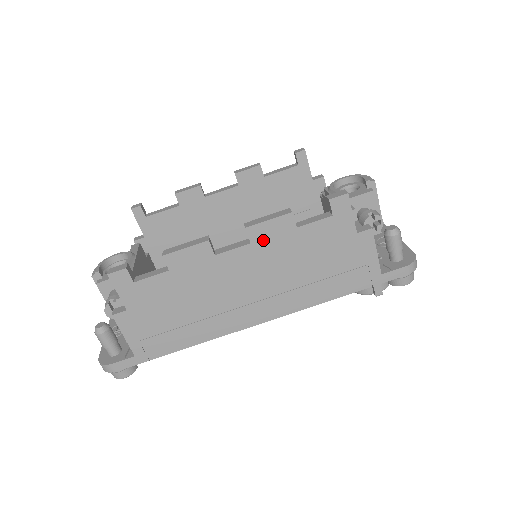
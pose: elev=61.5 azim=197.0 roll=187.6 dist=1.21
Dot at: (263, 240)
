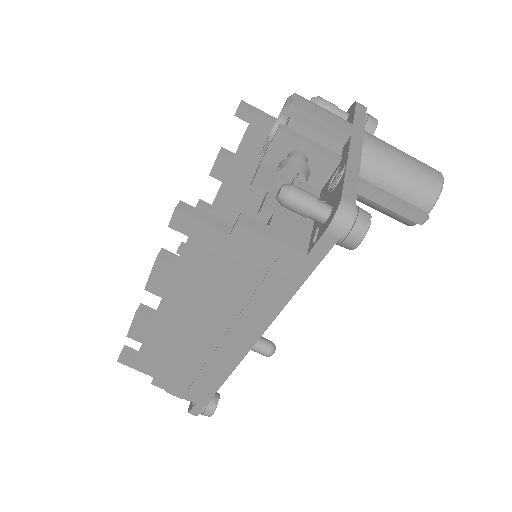
Dot at: (167, 290)
